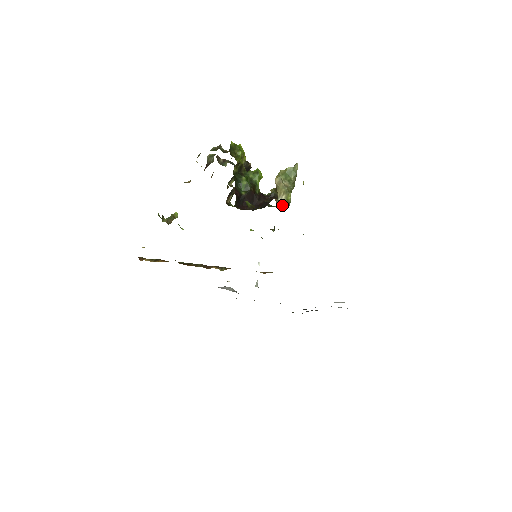
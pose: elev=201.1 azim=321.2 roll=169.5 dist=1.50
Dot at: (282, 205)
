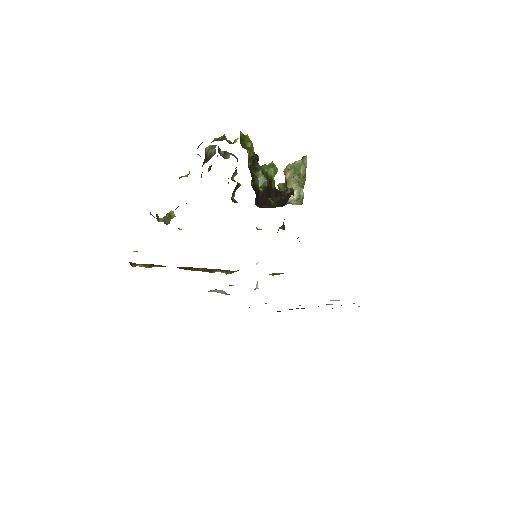
Dot at: (294, 201)
